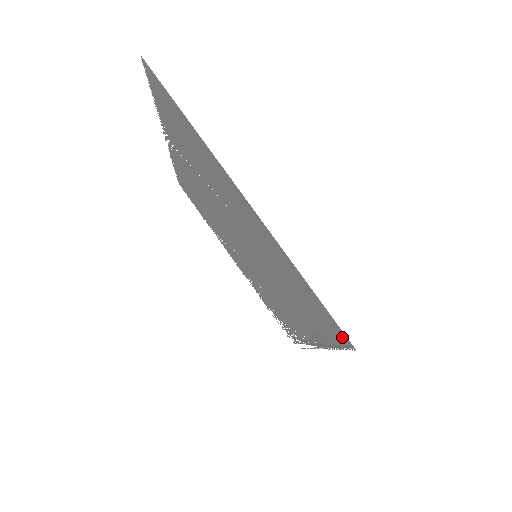
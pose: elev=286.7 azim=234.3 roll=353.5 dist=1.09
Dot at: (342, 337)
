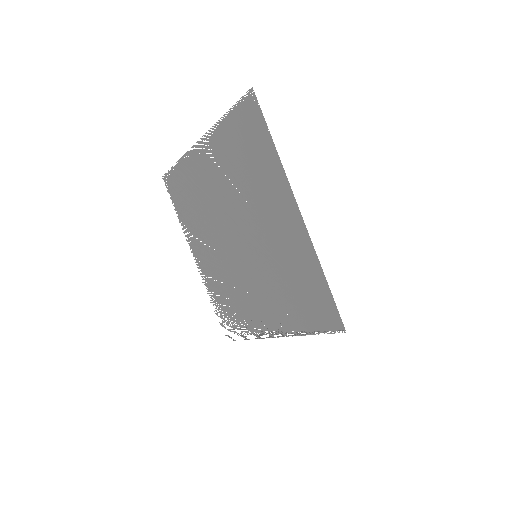
Dot at: (336, 323)
